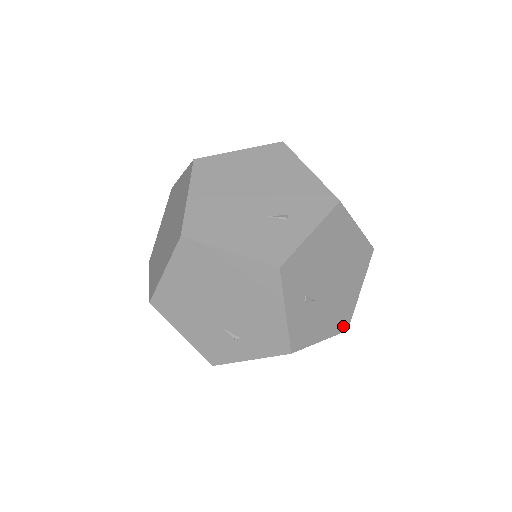
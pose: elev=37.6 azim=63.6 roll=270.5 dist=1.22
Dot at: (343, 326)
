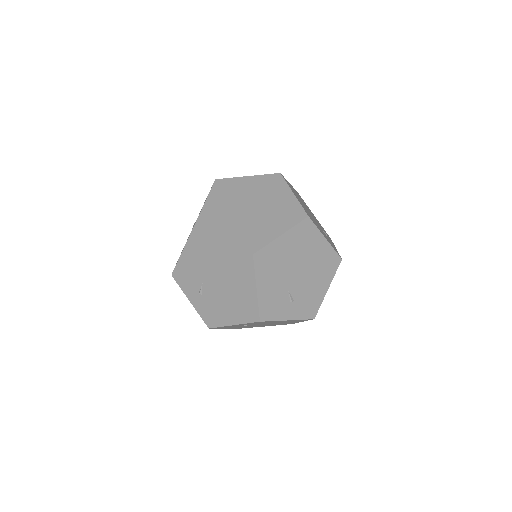
Dot at: occluded
